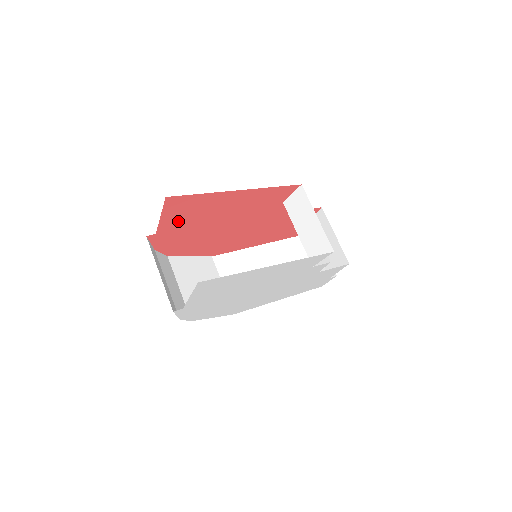
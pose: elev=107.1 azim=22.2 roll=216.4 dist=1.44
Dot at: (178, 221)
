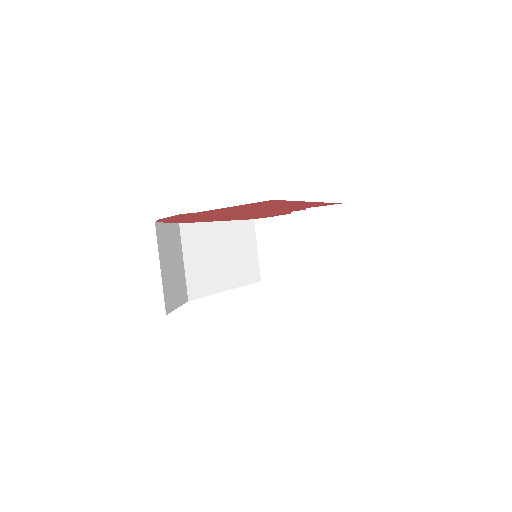
Dot at: (229, 209)
